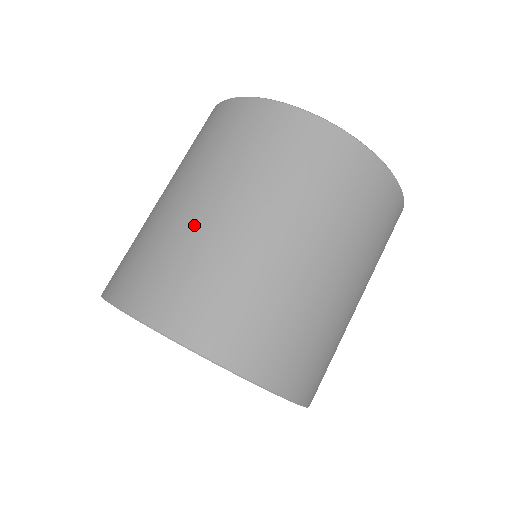
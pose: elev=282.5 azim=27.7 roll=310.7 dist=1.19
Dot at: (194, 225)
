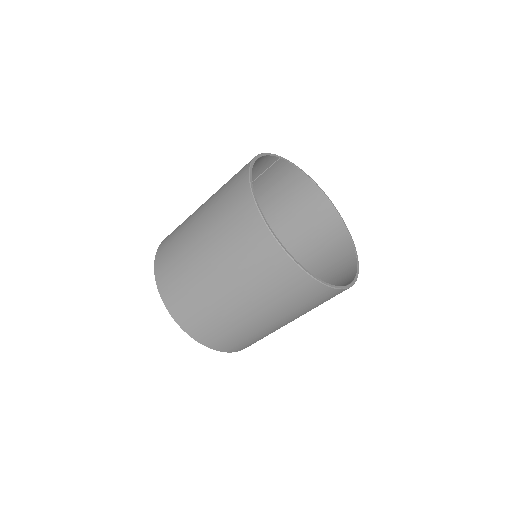
Dot at: (209, 290)
